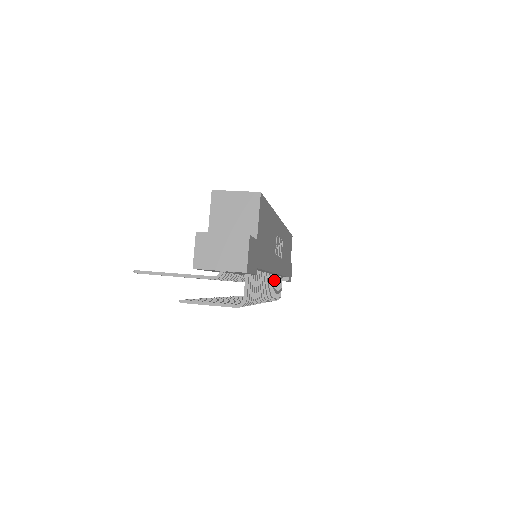
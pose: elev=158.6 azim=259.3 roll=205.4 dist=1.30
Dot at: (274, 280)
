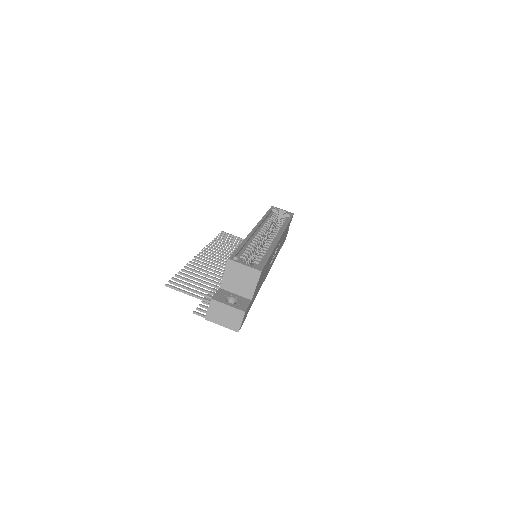
Dot at: occluded
